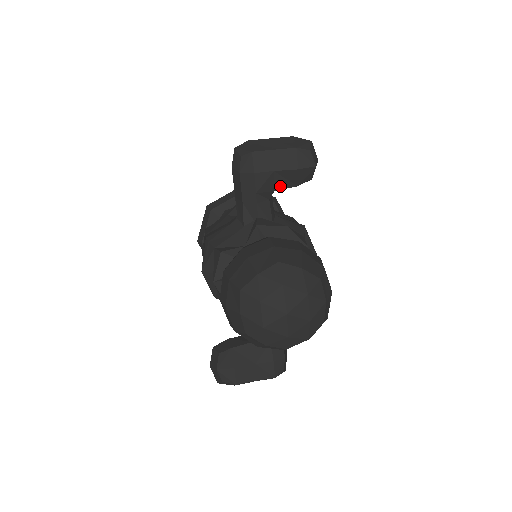
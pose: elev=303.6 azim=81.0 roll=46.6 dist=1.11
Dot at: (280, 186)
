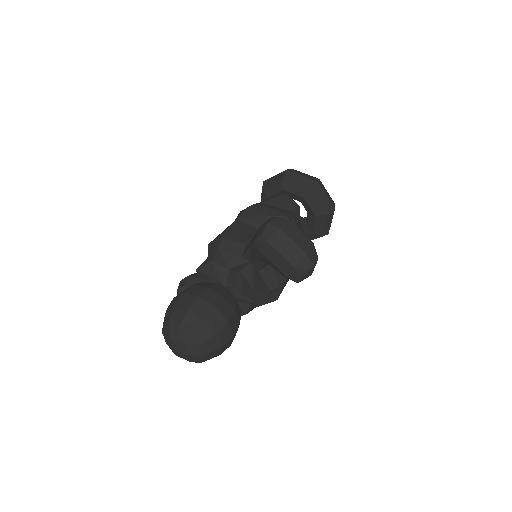
Dot at: (273, 266)
